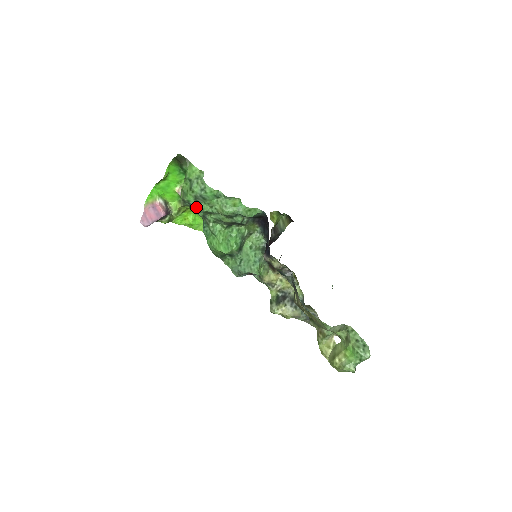
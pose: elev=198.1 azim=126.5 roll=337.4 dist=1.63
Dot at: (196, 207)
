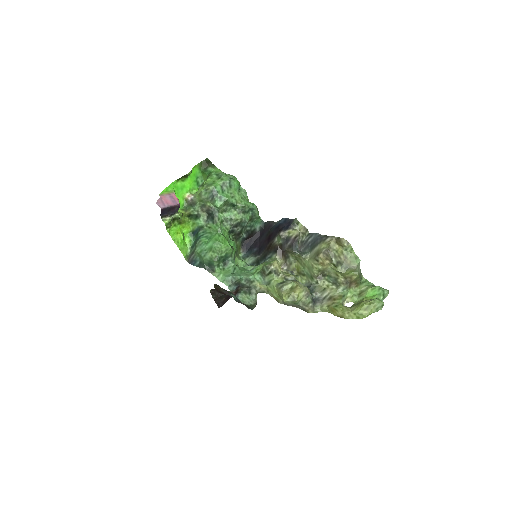
Dot at: (219, 194)
